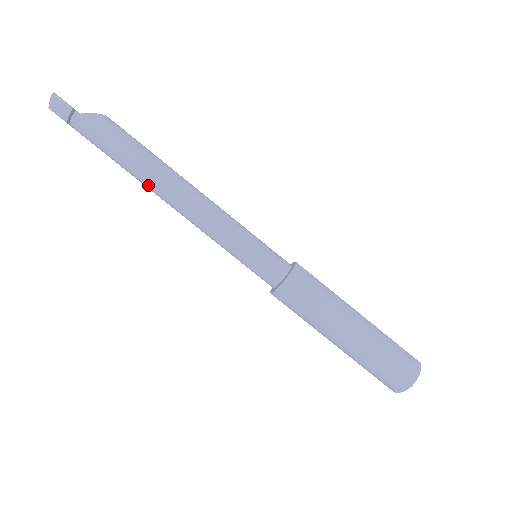
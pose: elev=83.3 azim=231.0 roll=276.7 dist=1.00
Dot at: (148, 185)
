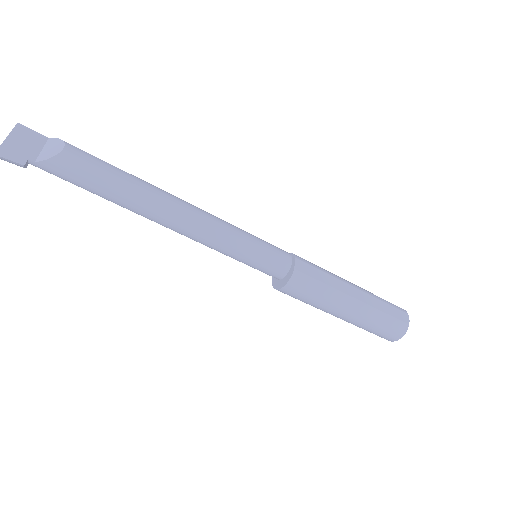
Dot at: occluded
